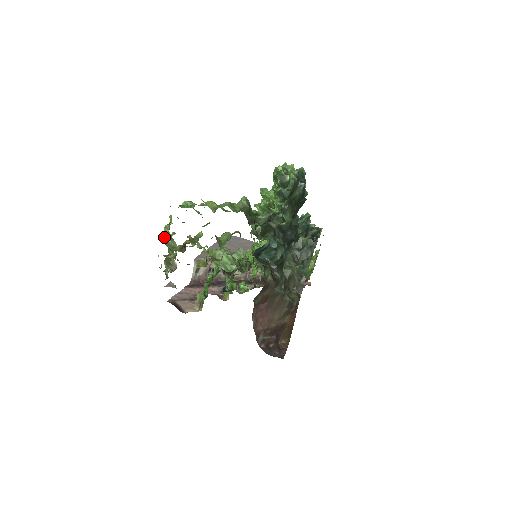
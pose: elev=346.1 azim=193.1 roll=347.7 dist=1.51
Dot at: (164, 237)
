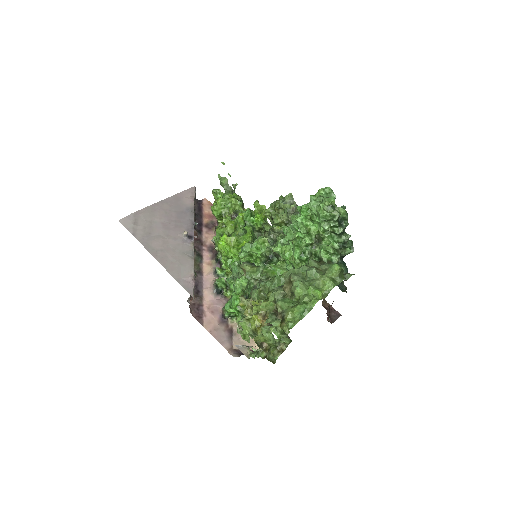
Dot at: (276, 343)
